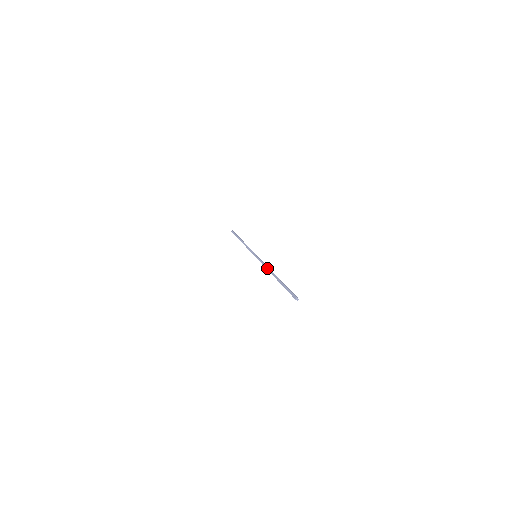
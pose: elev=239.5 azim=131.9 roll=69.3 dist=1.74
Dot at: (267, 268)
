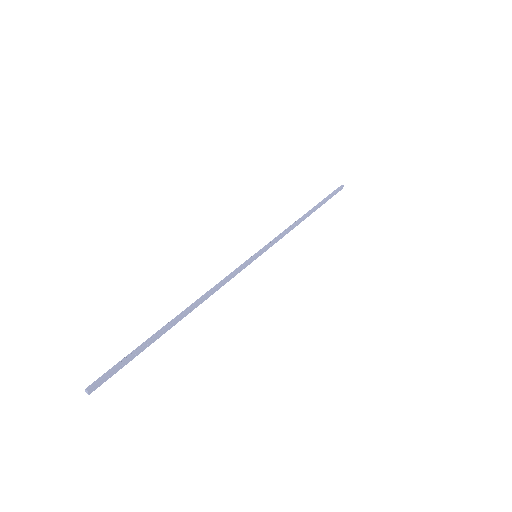
Dot at: (207, 292)
